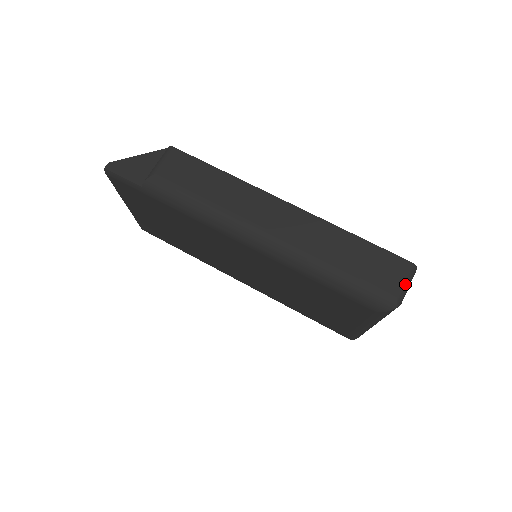
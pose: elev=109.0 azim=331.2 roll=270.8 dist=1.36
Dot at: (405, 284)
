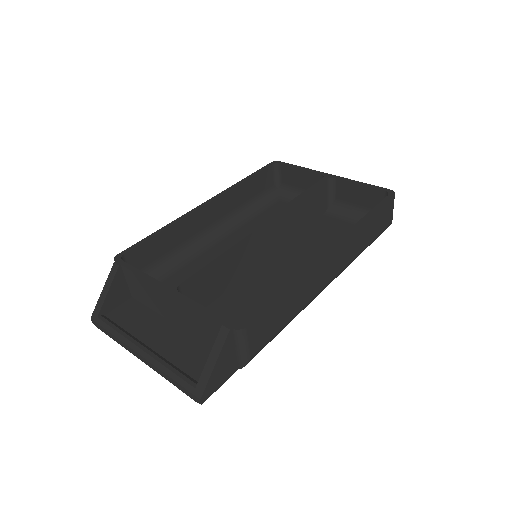
Dot at: occluded
